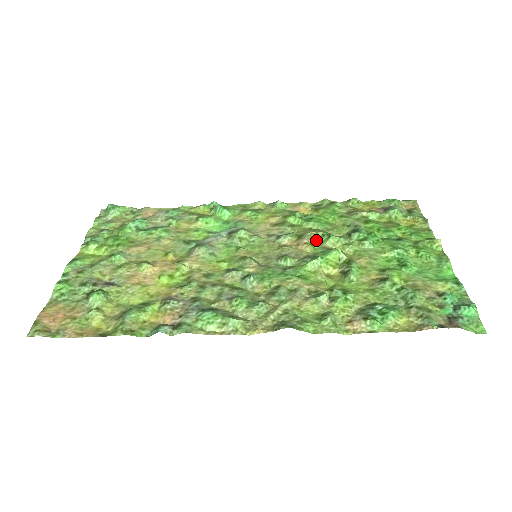
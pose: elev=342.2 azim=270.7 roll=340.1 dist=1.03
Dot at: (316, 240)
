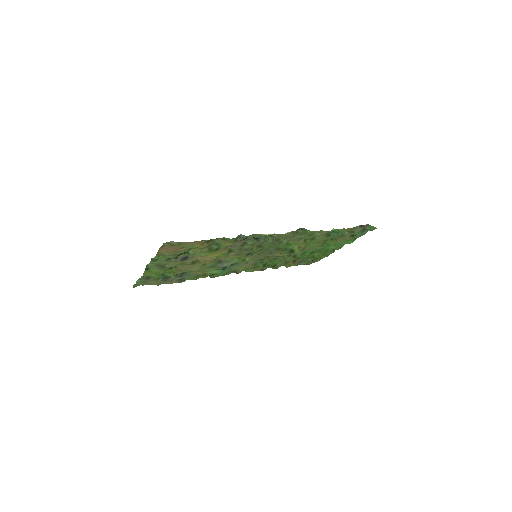
Dot at: occluded
